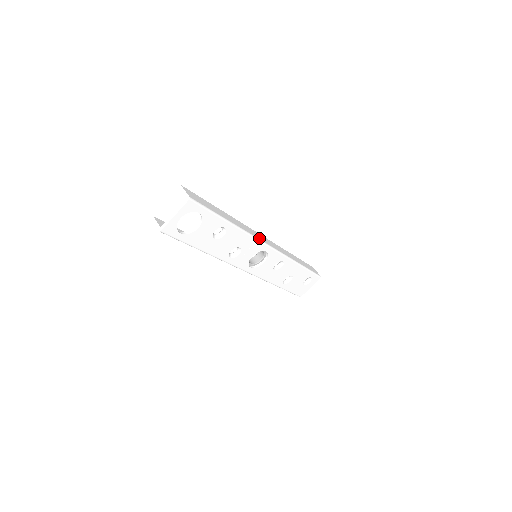
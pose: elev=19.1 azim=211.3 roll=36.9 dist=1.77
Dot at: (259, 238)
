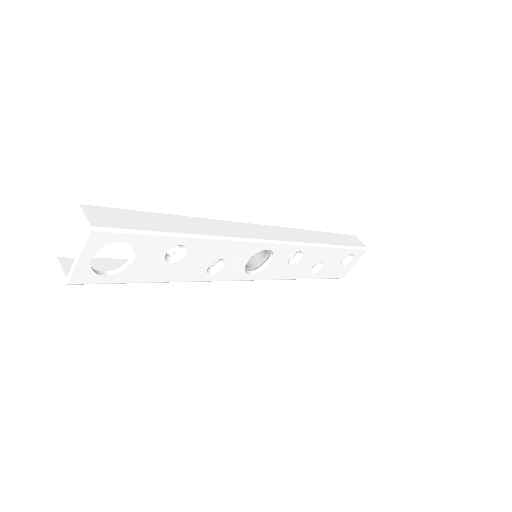
Dot at: (250, 236)
